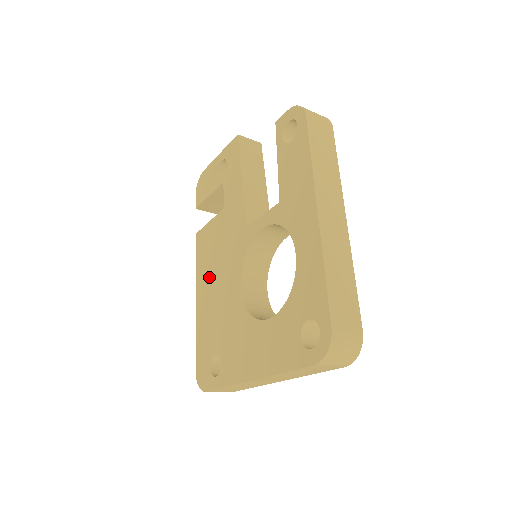
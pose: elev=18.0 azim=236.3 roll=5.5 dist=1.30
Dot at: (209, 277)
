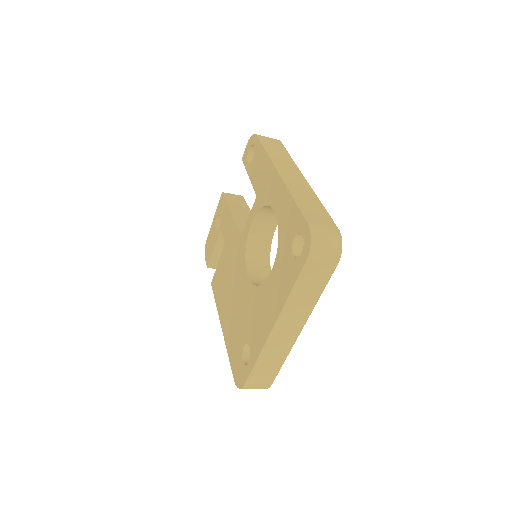
Dot at: (226, 299)
